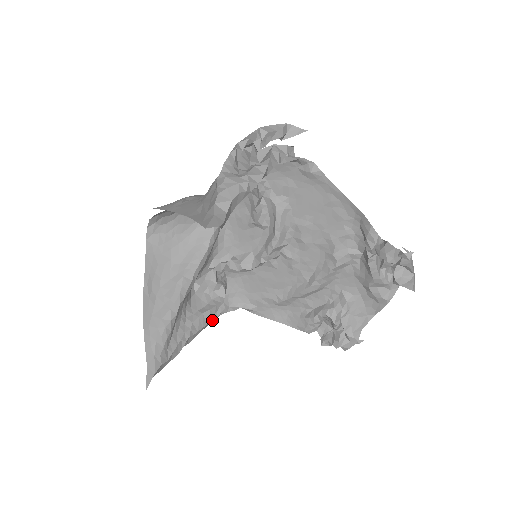
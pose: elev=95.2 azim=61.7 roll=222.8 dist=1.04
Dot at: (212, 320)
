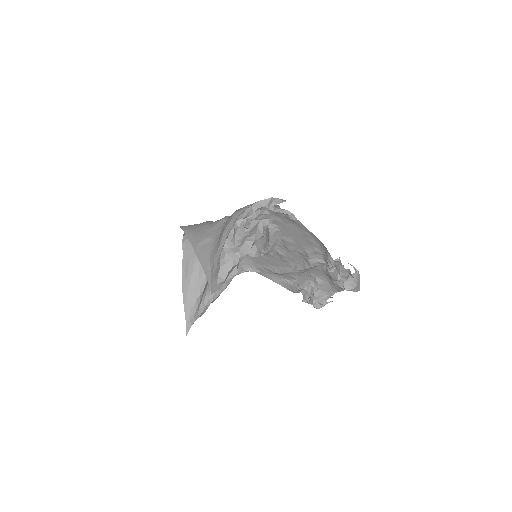
Dot at: occluded
